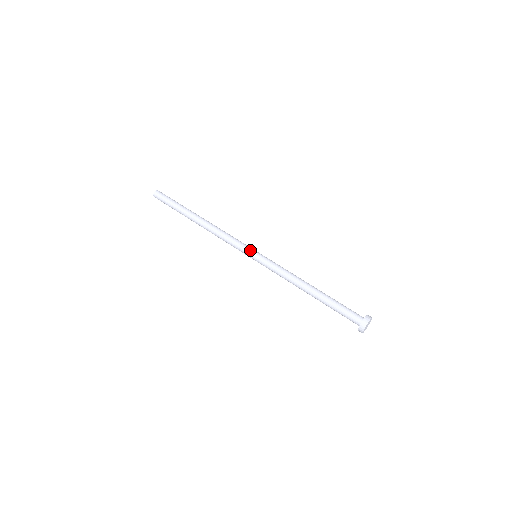
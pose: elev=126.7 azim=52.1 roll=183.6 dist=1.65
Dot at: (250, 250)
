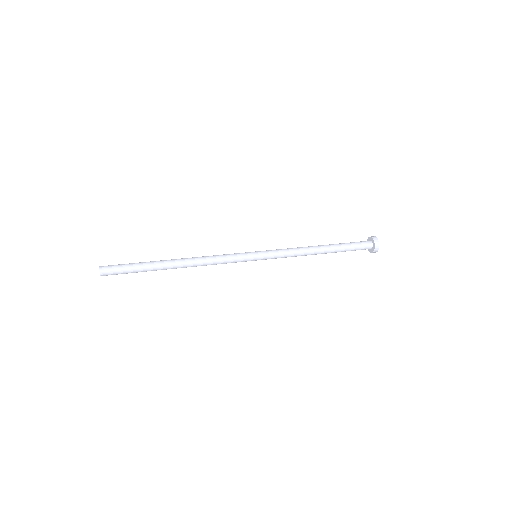
Dot at: (249, 252)
